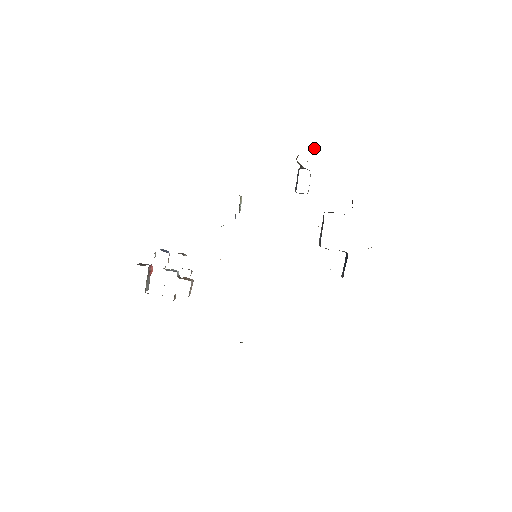
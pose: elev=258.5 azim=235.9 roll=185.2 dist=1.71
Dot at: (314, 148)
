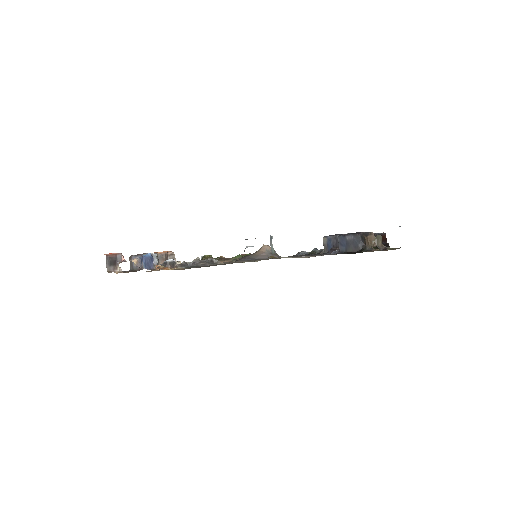
Dot at: occluded
